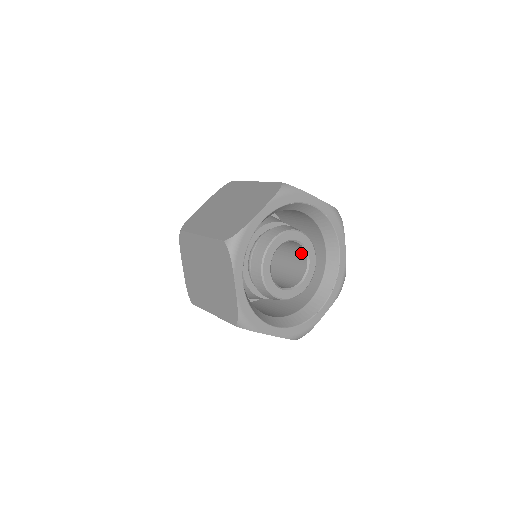
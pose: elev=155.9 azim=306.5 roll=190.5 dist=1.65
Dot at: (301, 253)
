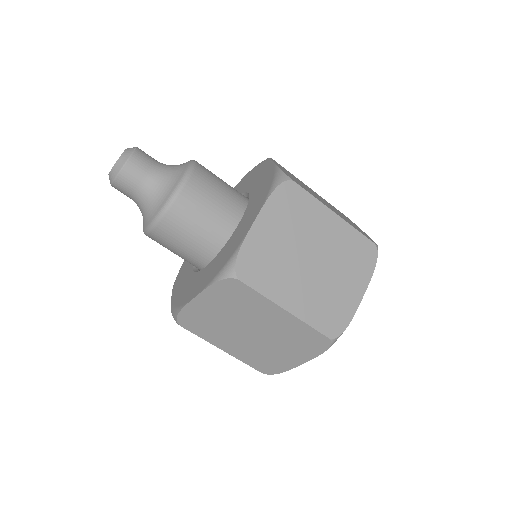
Dot at: occluded
